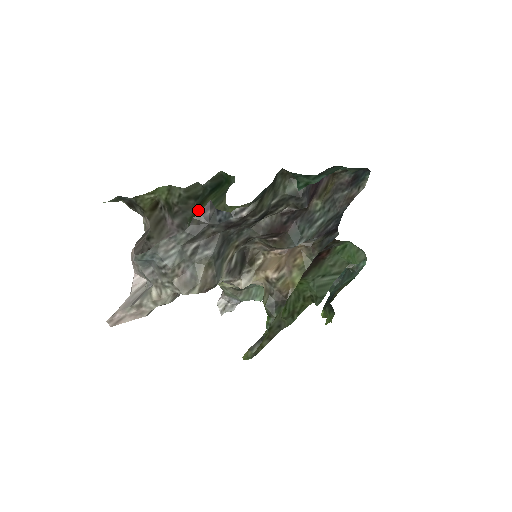
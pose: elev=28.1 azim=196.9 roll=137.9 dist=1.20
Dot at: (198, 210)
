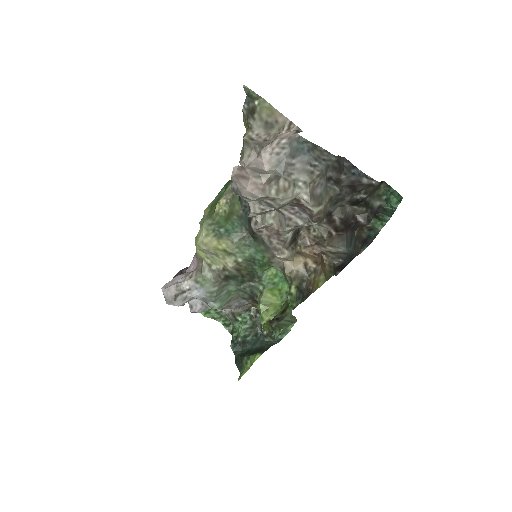
Dot at: occluded
